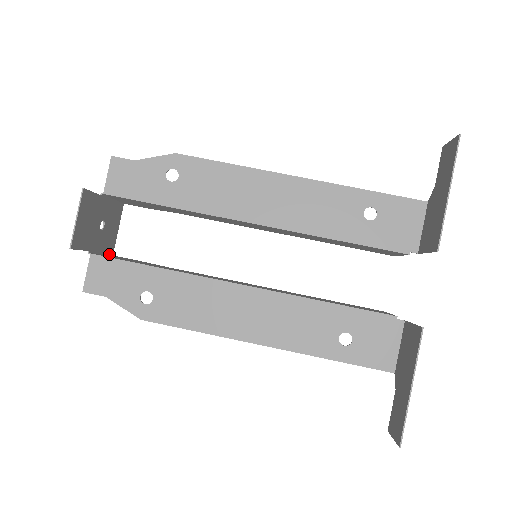
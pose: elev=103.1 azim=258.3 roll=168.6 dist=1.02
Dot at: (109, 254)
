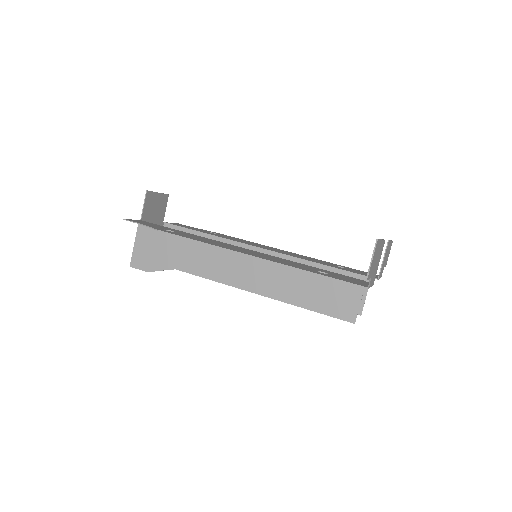
Dot at: (132, 259)
